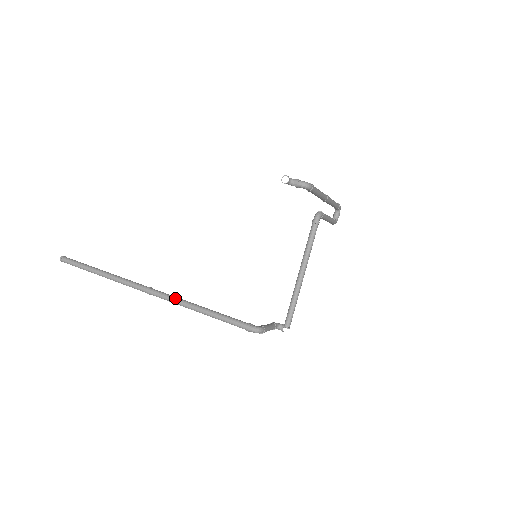
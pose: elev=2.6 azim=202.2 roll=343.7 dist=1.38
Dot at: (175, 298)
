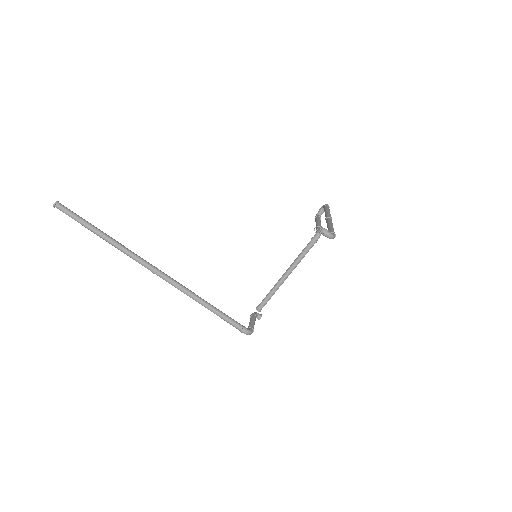
Dot at: (181, 286)
